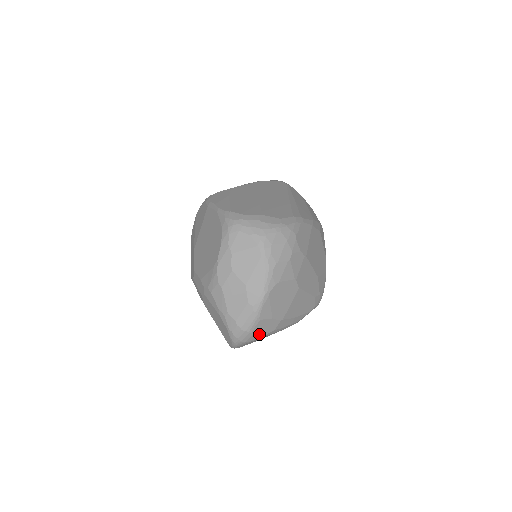
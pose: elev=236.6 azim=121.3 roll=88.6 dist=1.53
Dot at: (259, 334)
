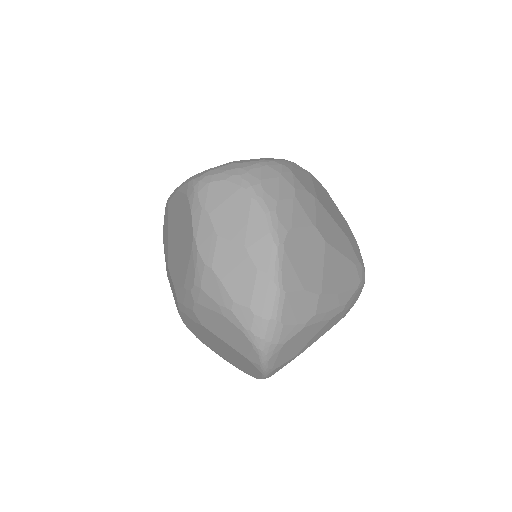
Dot at: (294, 323)
